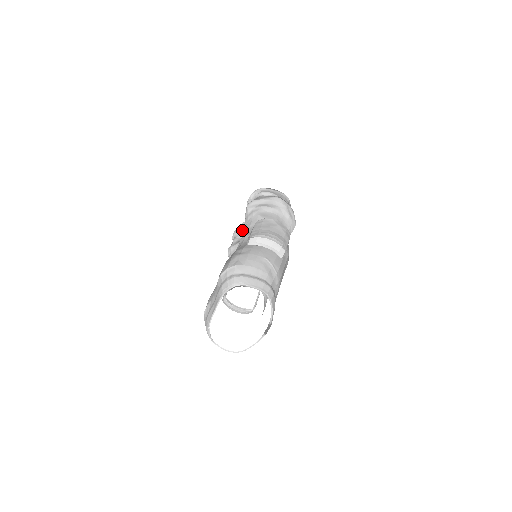
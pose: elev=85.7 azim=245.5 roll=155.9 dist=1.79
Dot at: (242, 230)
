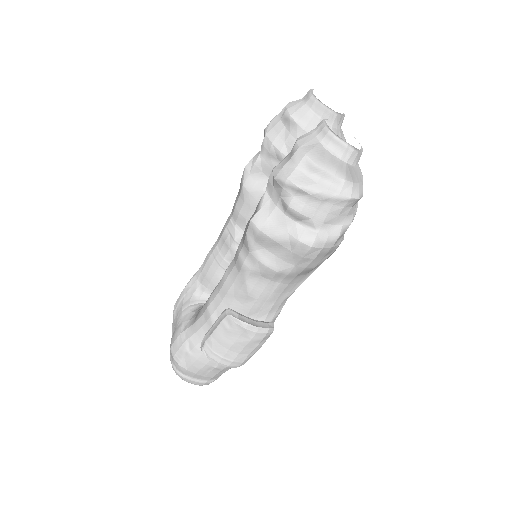
Dot at: (272, 158)
